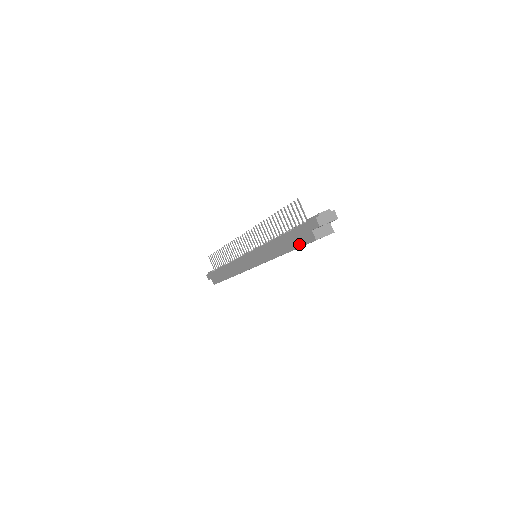
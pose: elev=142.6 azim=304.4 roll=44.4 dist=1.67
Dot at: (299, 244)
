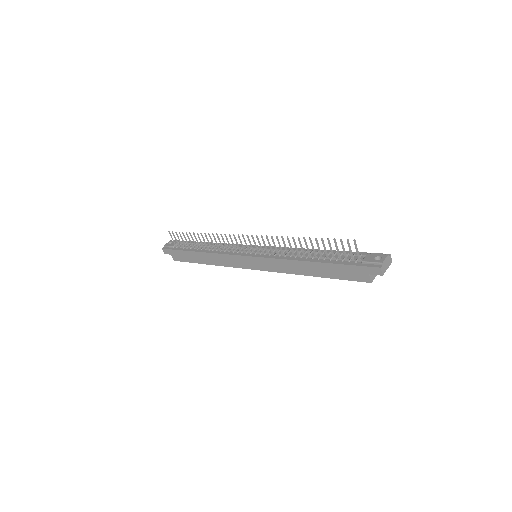
Dot at: (343, 277)
